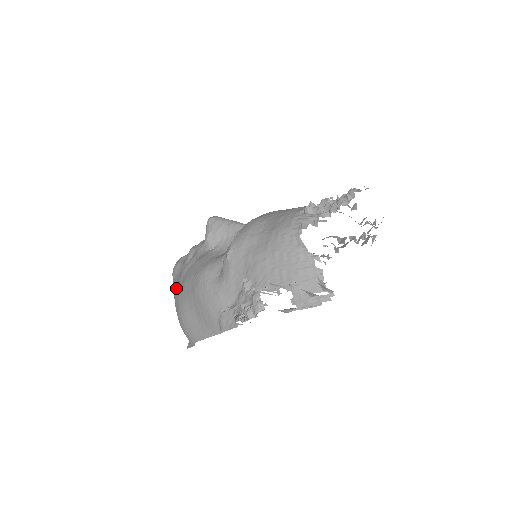
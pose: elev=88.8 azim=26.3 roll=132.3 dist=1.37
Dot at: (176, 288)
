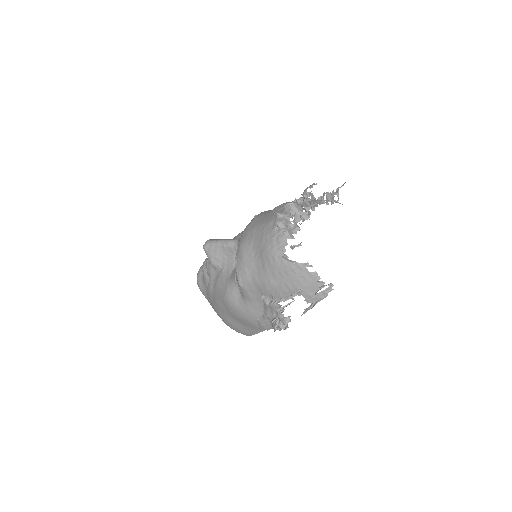
Dot at: (211, 304)
